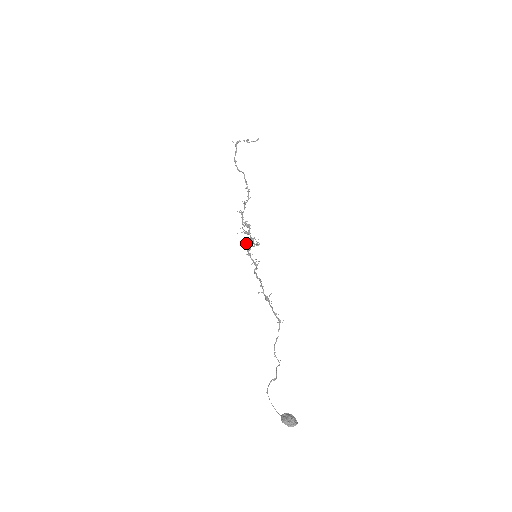
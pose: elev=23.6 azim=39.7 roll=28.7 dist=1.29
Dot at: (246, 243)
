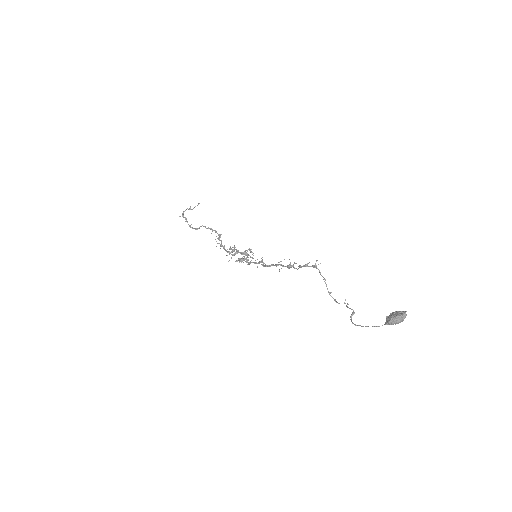
Dot at: (241, 259)
